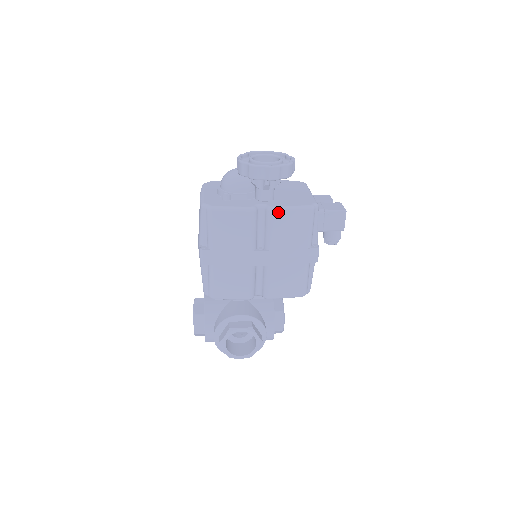
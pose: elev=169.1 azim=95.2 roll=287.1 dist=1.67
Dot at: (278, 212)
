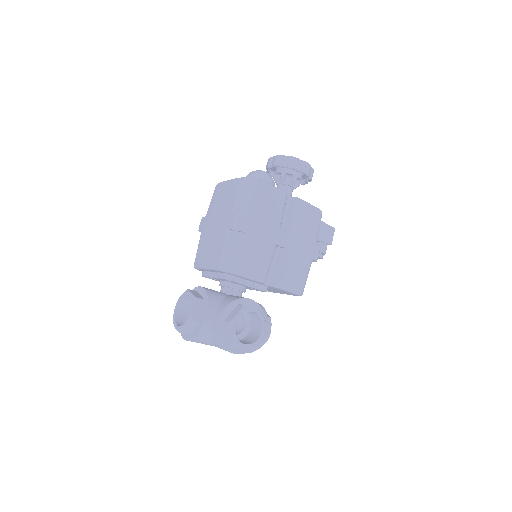
Dot at: (302, 203)
